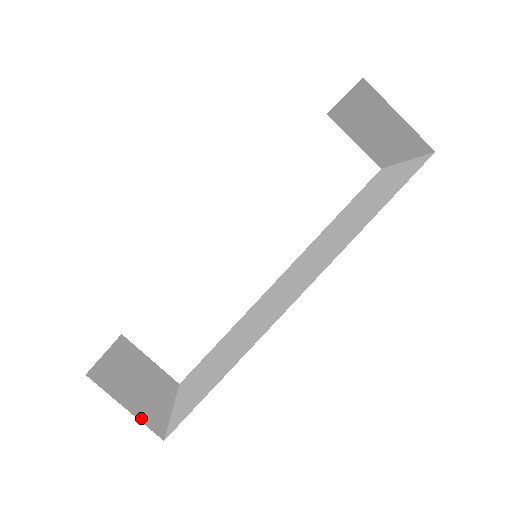
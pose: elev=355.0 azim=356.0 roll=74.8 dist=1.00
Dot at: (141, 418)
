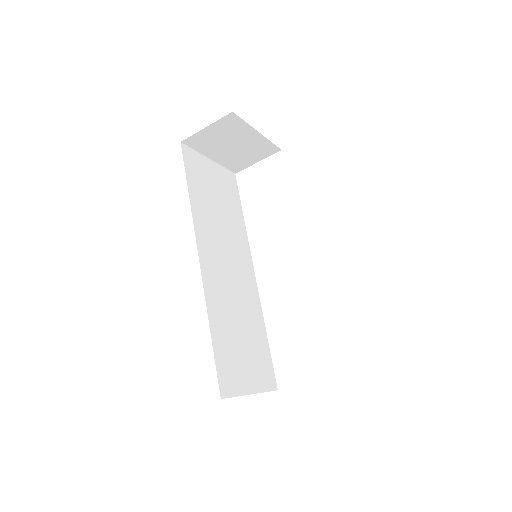
Dot at: occluded
